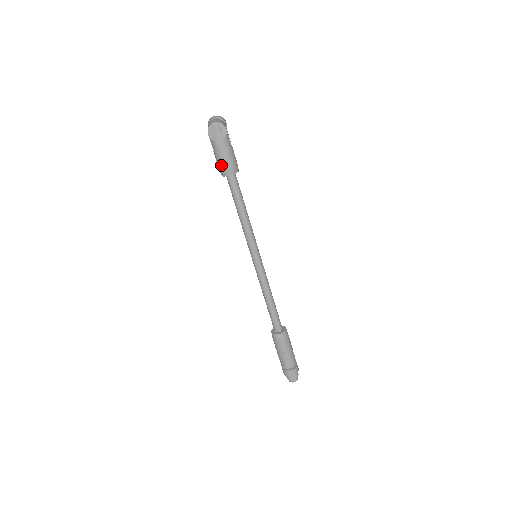
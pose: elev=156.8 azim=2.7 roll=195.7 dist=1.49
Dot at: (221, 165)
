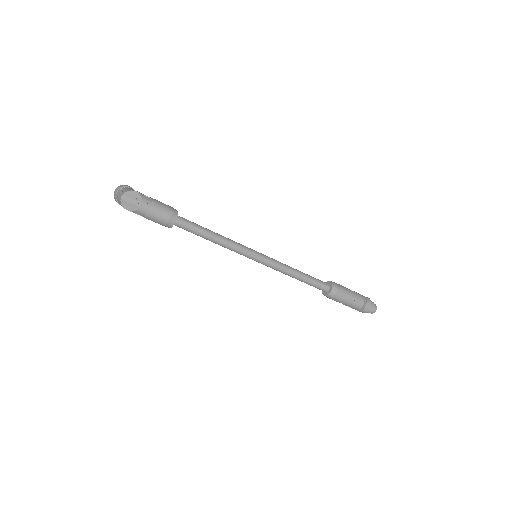
Dot at: (161, 221)
